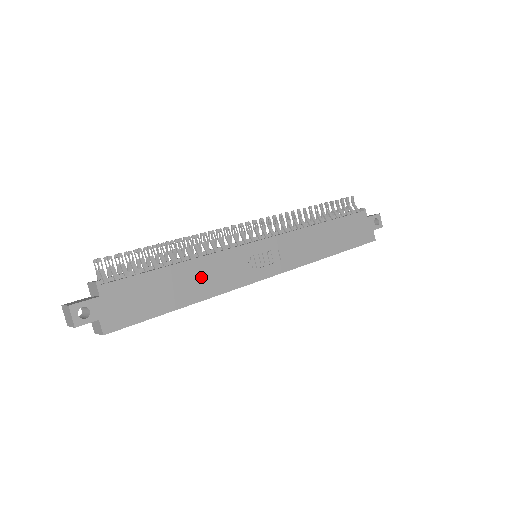
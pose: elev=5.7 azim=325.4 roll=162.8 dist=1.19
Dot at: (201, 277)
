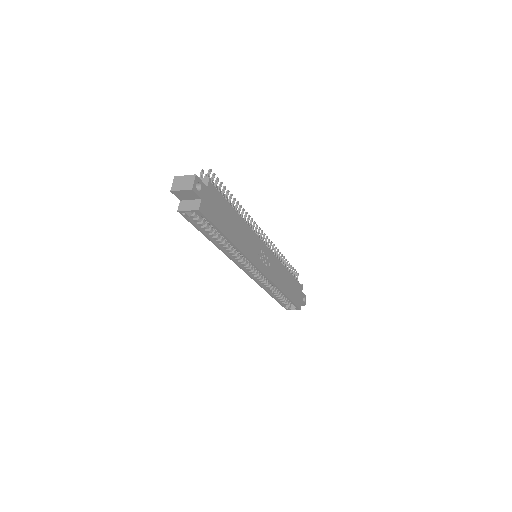
Dot at: (242, 233)
